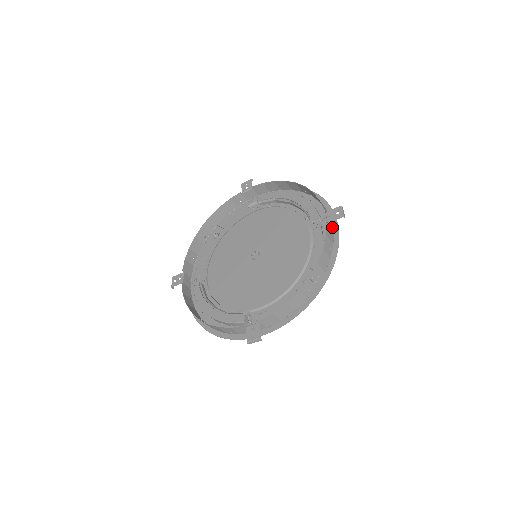
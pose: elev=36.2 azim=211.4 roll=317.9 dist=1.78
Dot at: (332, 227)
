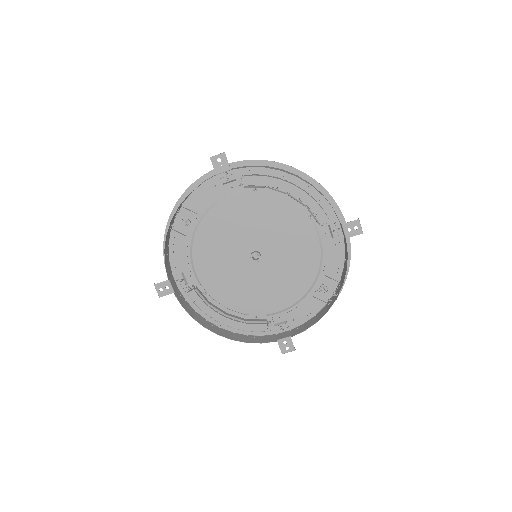
Dot at: occluded
